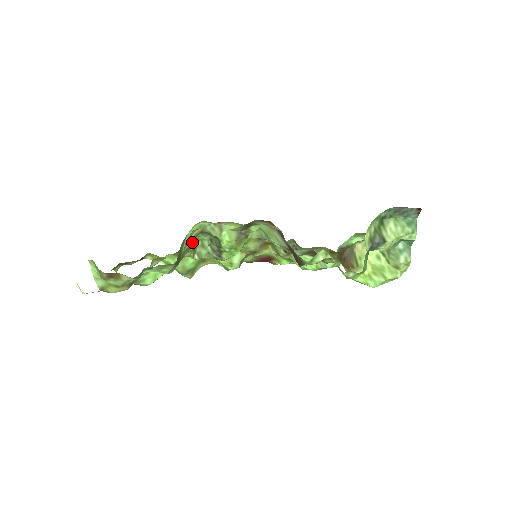
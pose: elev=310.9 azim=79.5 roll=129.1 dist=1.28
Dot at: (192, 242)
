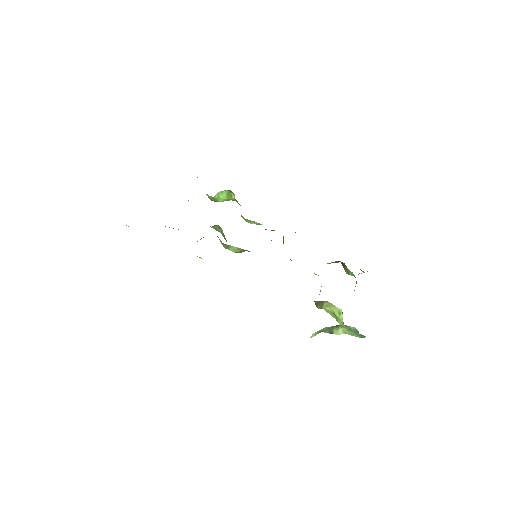
Dot at: occluded
